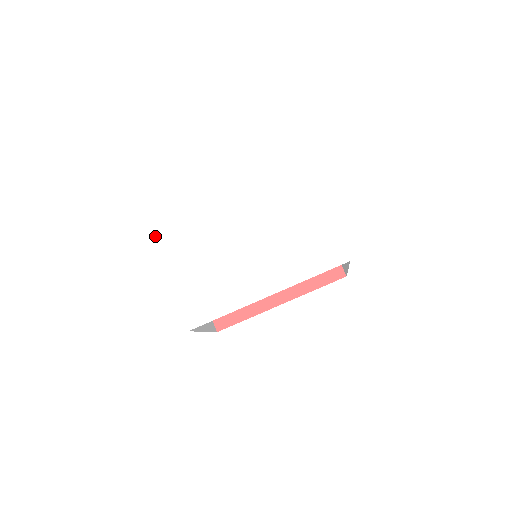
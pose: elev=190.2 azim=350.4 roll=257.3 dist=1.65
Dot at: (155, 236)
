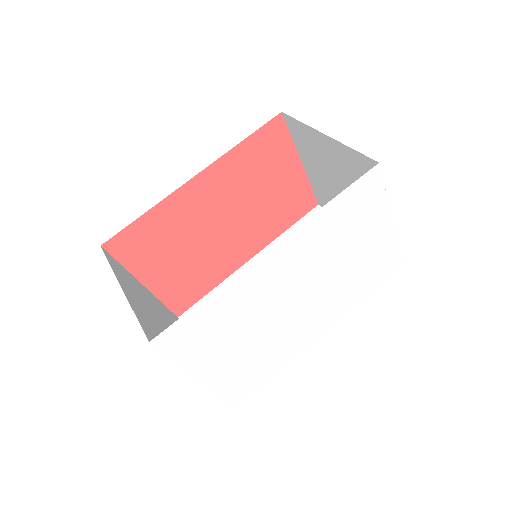
Dot at: (159, 344)
